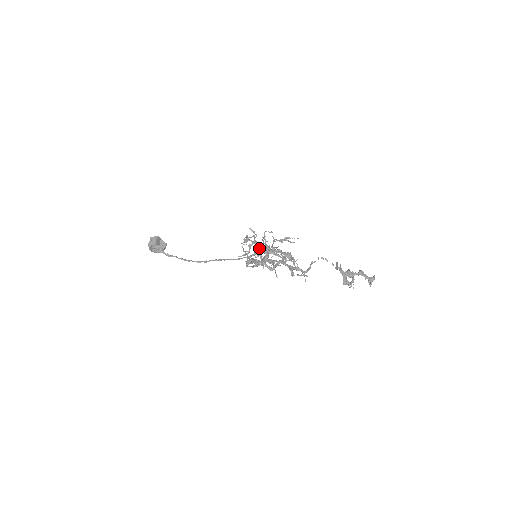
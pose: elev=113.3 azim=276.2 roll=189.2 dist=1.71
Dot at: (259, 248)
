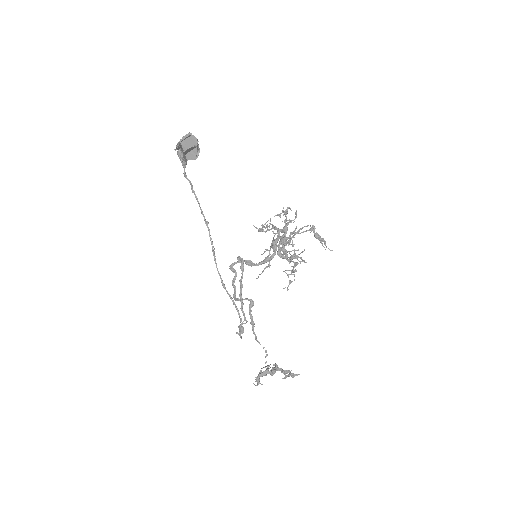
Dot at: (274, 243)
